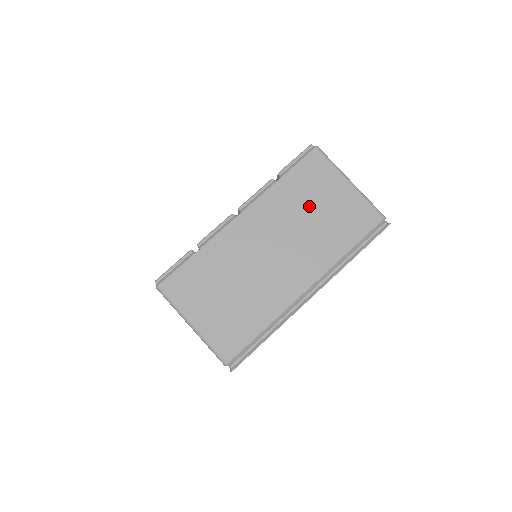
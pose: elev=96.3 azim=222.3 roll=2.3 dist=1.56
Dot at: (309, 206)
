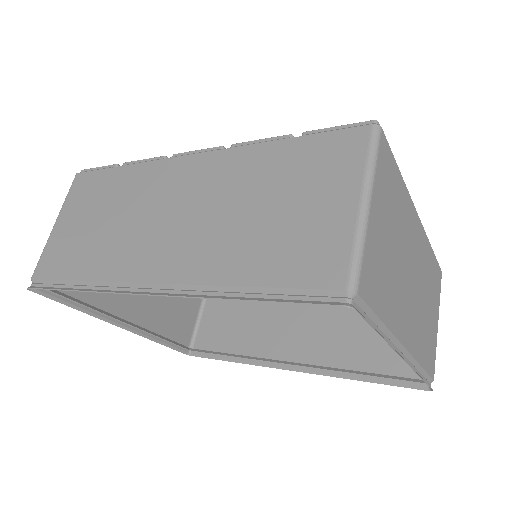
Dot at: (429, 295)
